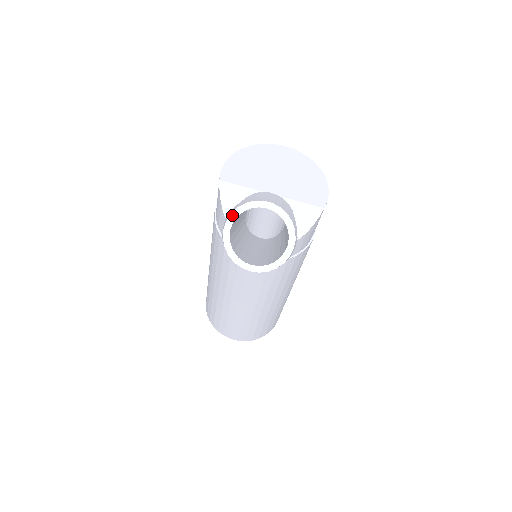
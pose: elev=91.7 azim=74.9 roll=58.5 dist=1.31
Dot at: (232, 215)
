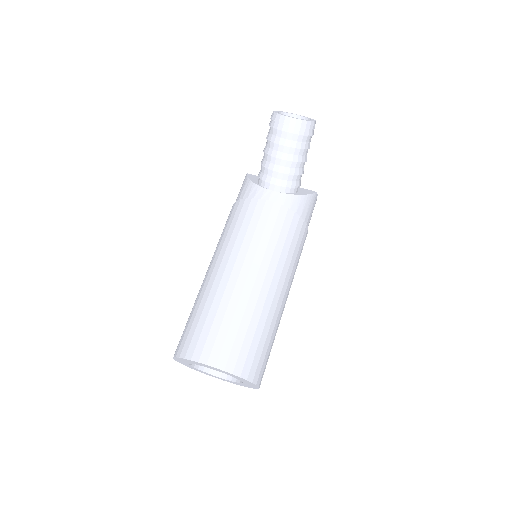
Dot at: (278, 111)
